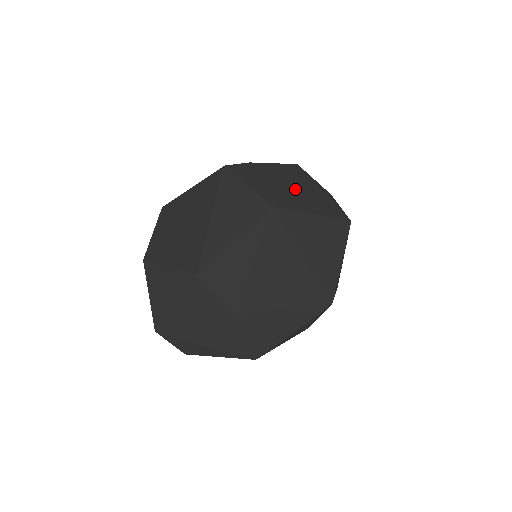
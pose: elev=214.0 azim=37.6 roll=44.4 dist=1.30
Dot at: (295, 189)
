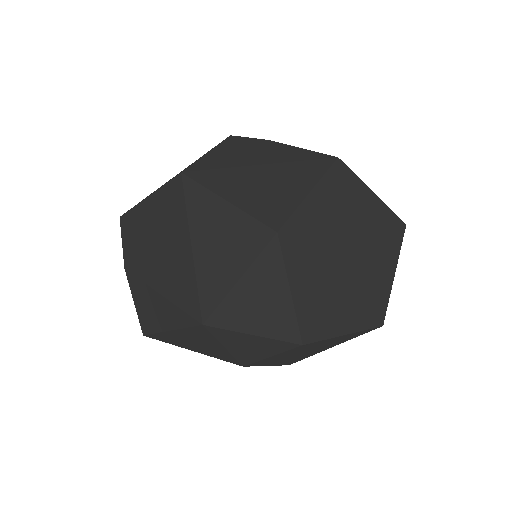
Dot at: (259, 173)
